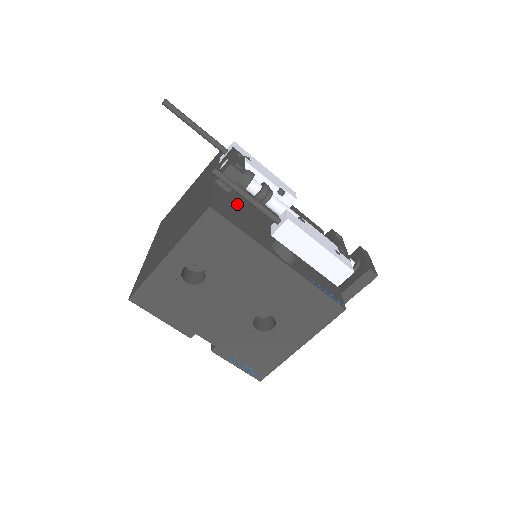
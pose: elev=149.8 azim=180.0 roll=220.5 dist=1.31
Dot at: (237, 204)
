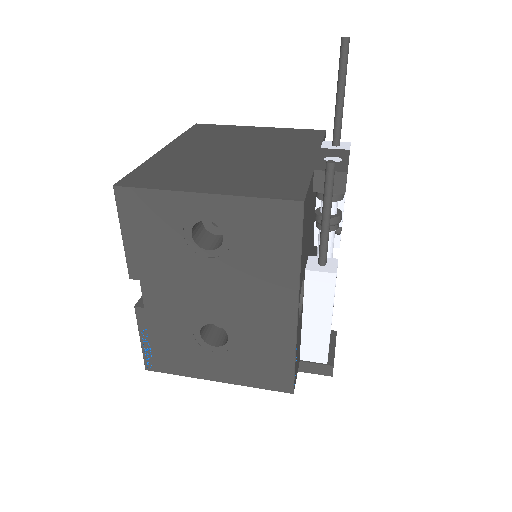
Dot at: (310, 211)
